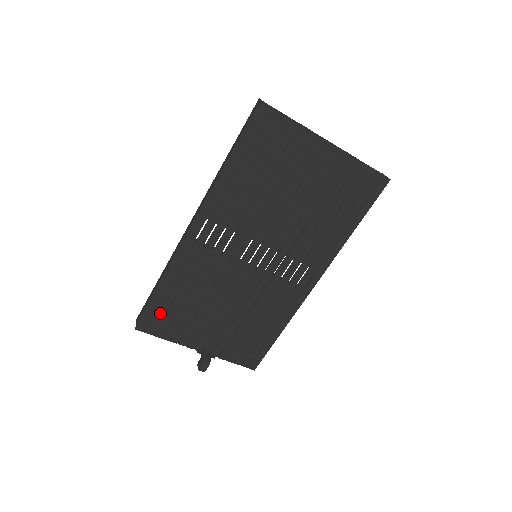
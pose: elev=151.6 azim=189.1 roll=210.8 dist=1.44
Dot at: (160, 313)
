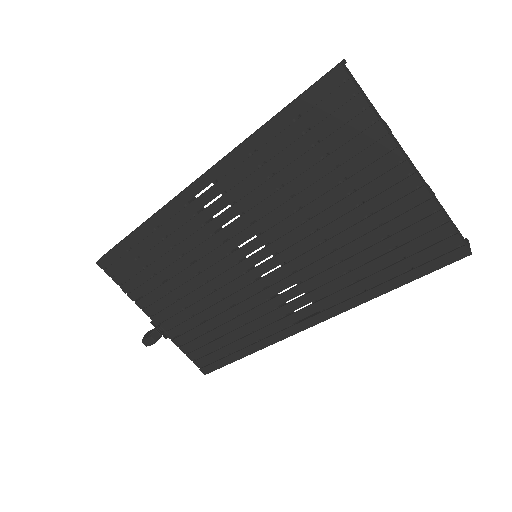
Dot at: (126, 260)
